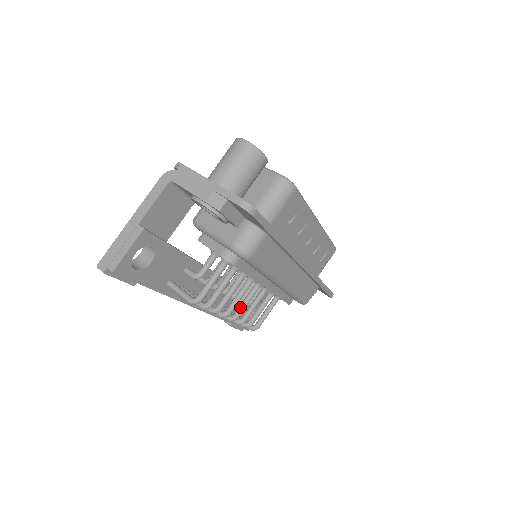
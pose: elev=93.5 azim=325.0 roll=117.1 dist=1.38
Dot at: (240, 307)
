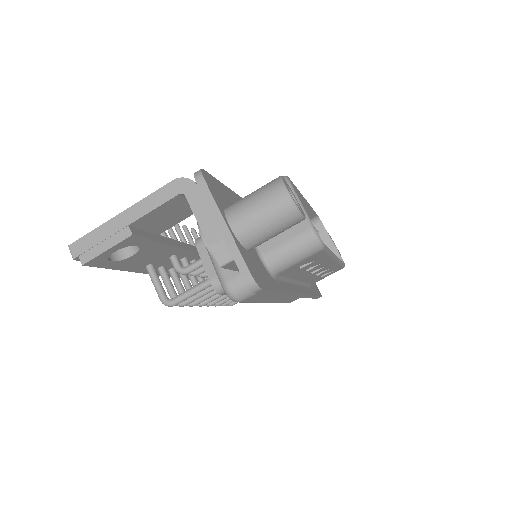
Dot at: (218, 298)
